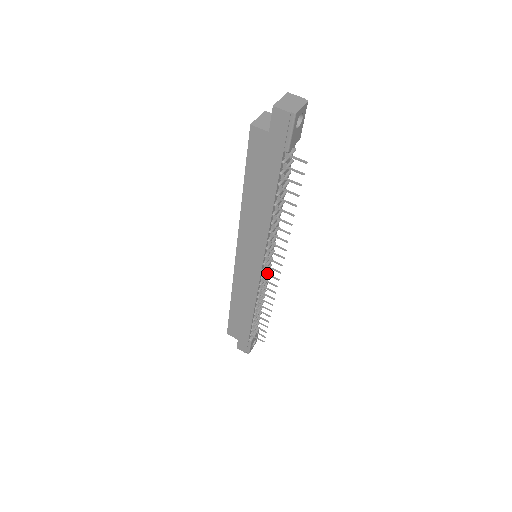
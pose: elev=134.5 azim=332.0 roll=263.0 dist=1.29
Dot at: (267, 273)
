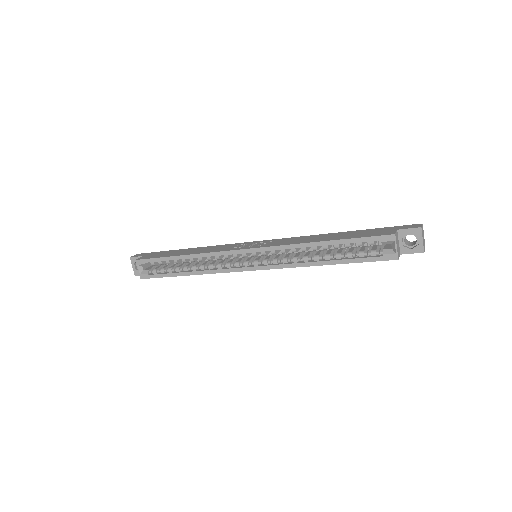
Dot at: occluded
